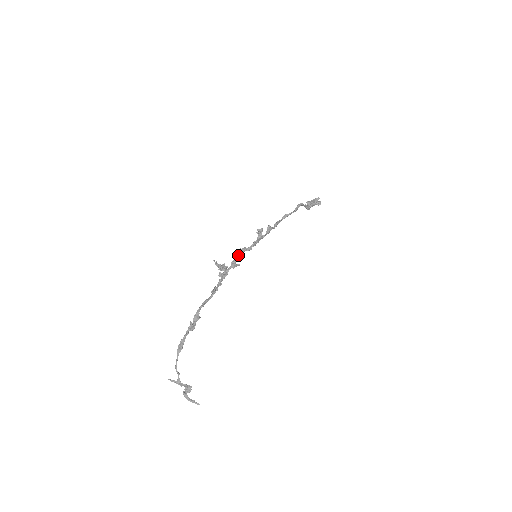
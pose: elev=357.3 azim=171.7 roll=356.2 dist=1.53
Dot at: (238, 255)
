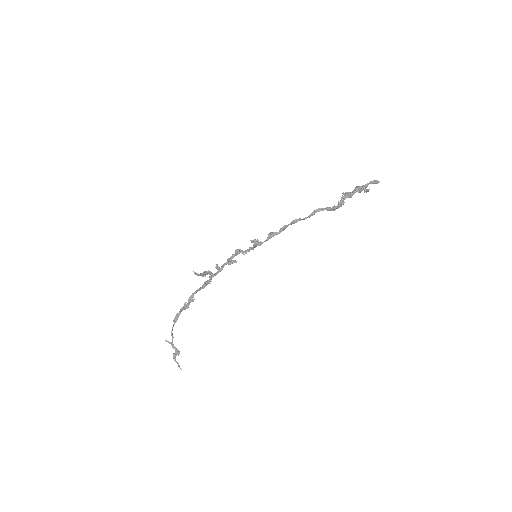
Dot at: (234, 254)
